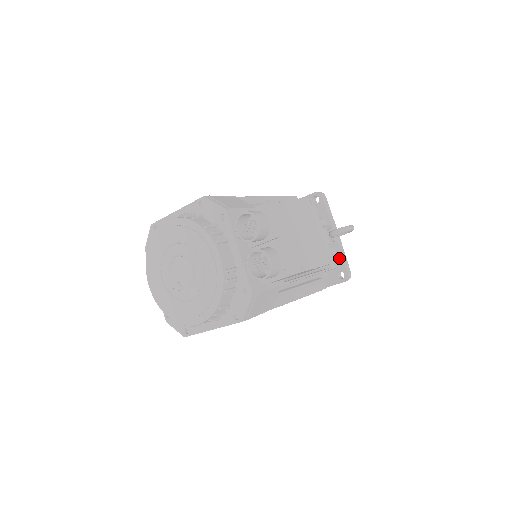
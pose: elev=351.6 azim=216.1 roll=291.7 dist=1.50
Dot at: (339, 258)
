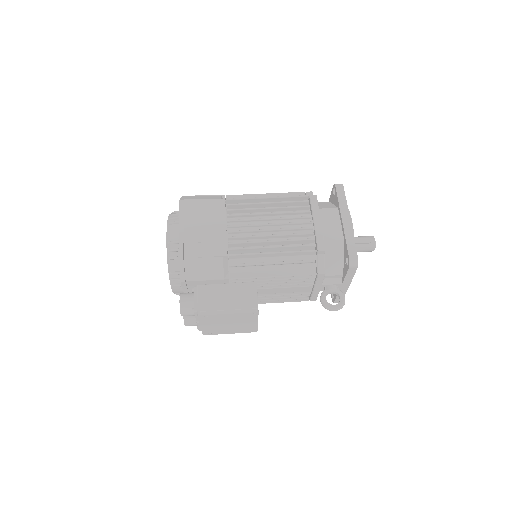
Dot at: occluded
